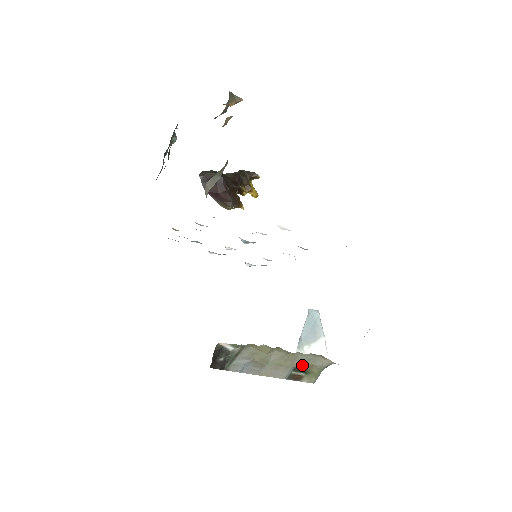
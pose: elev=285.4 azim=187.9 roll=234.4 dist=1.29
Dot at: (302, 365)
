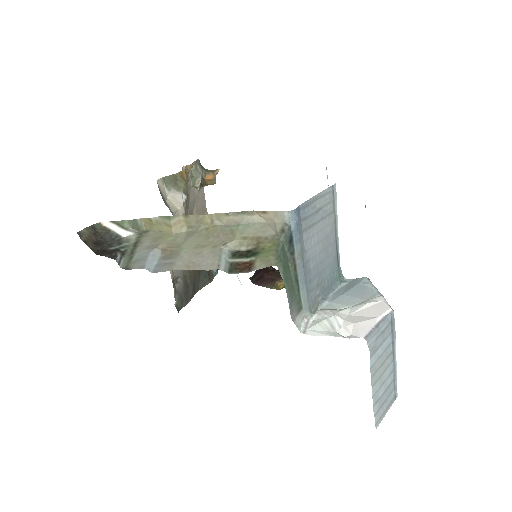
Dot at: (240, 242)
